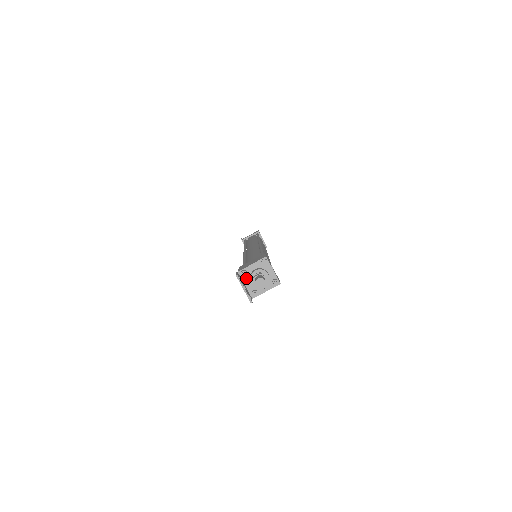
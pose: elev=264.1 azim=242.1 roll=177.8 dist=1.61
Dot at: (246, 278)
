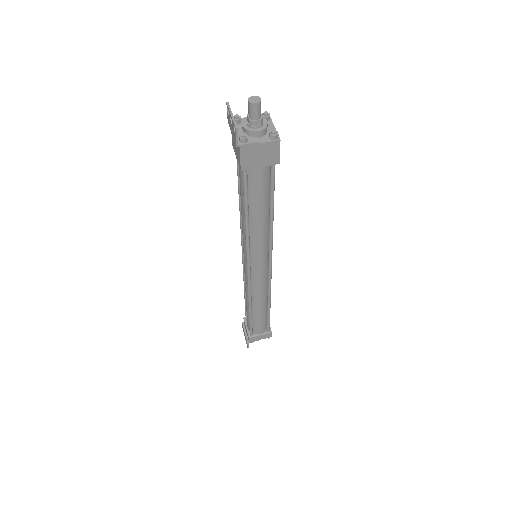
Dot at: (238, 126)
